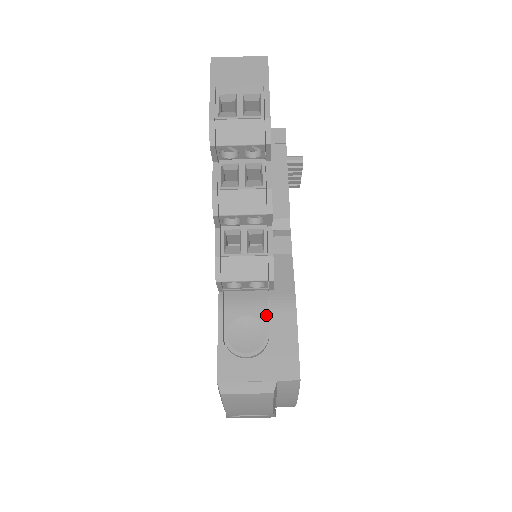
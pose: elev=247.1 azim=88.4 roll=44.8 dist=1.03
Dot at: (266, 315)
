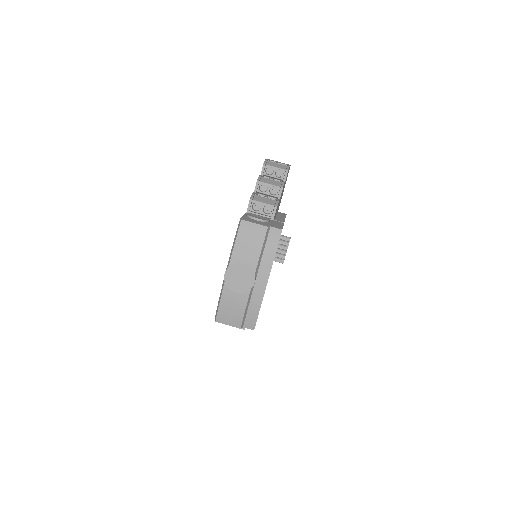
Dot at: (269, 218)
